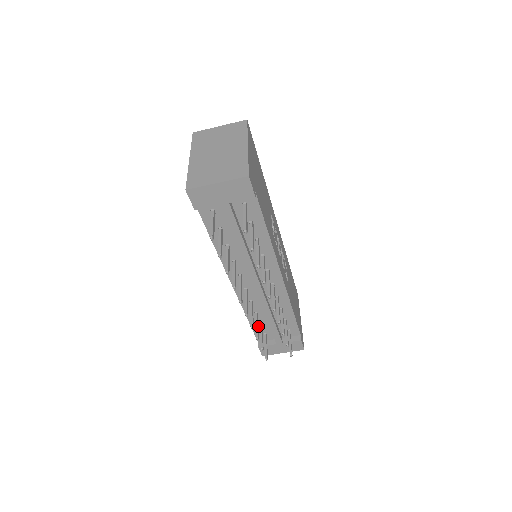
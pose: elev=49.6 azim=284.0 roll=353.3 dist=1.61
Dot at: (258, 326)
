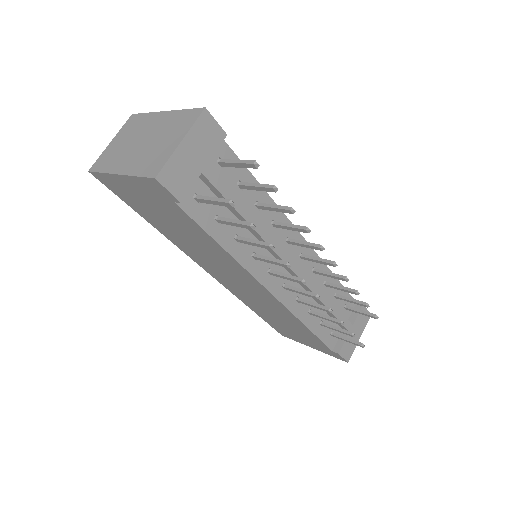
Dot at: (321, 329)
